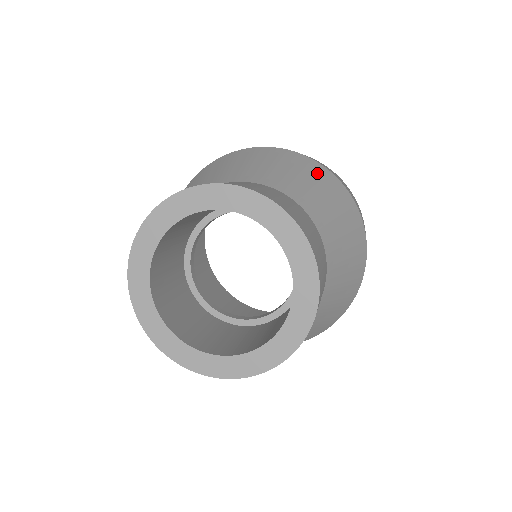
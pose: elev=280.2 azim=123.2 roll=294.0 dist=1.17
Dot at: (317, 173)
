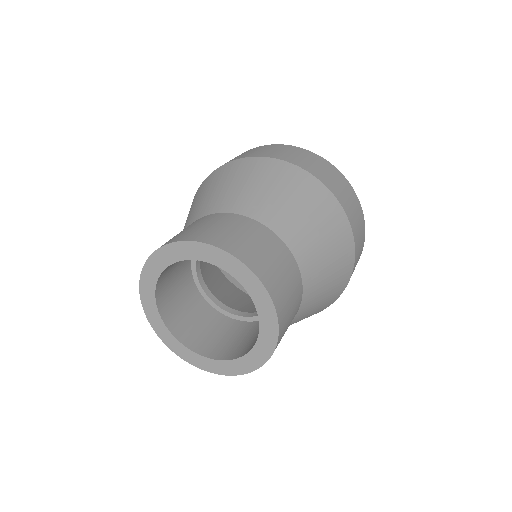
Dot at: (273, 172)
